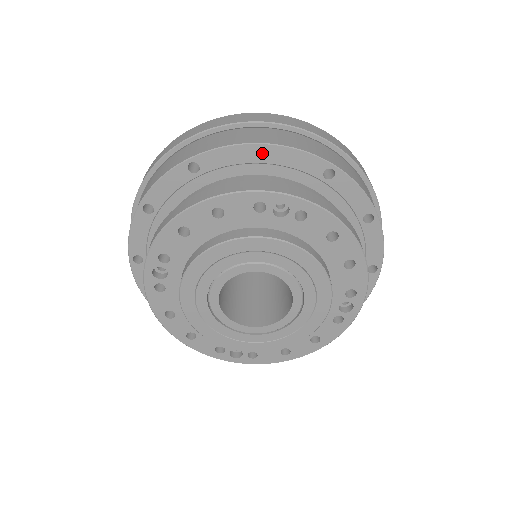
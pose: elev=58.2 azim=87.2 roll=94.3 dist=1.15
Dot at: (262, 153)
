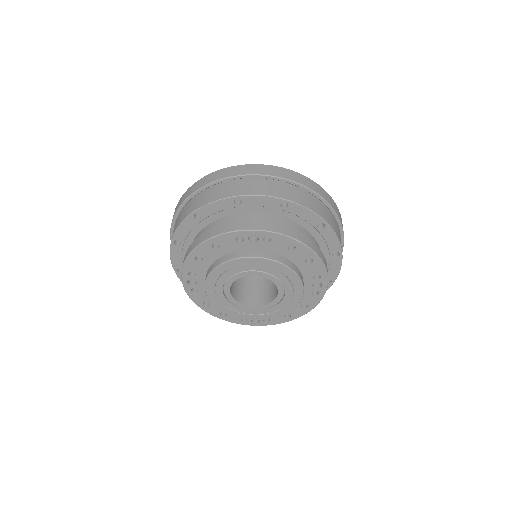
Dot at: occluded
